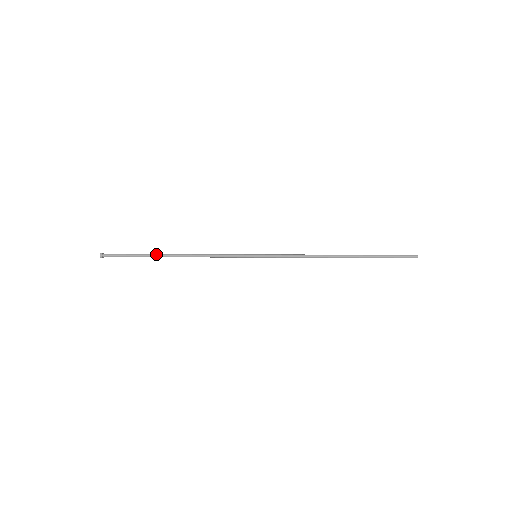
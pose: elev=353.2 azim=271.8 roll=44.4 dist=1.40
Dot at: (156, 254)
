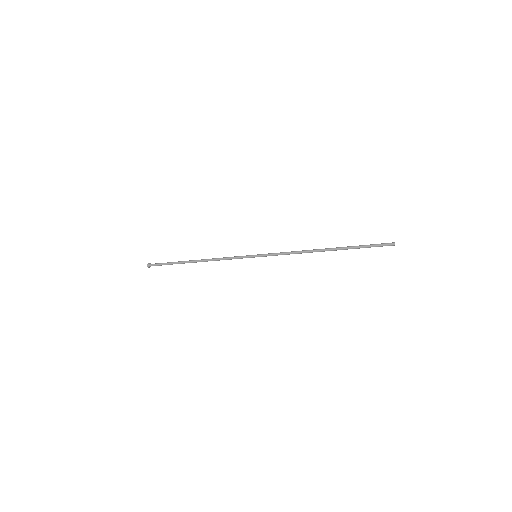
Dot at: (184, 261)
